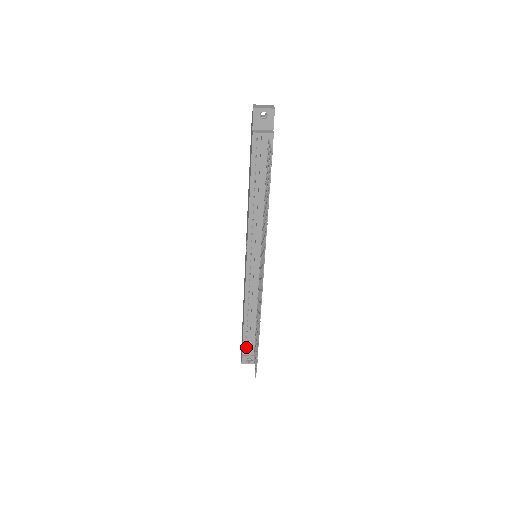
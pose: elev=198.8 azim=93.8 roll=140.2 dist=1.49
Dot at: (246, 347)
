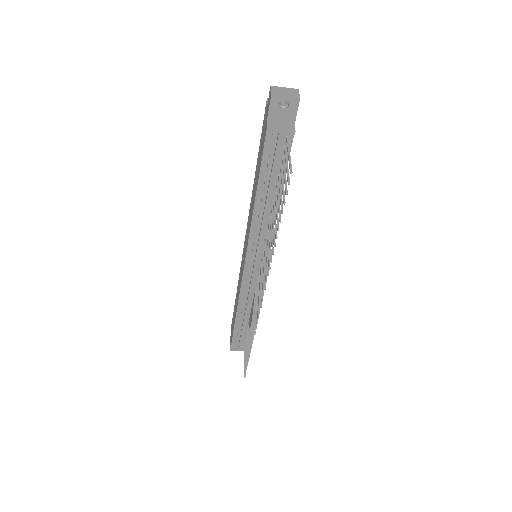
Dot at: (236, 339)
